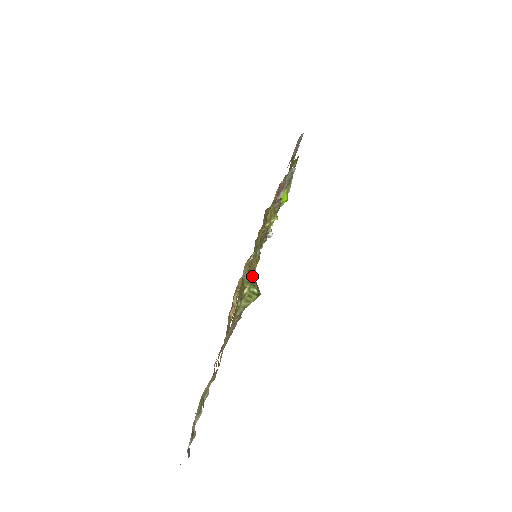
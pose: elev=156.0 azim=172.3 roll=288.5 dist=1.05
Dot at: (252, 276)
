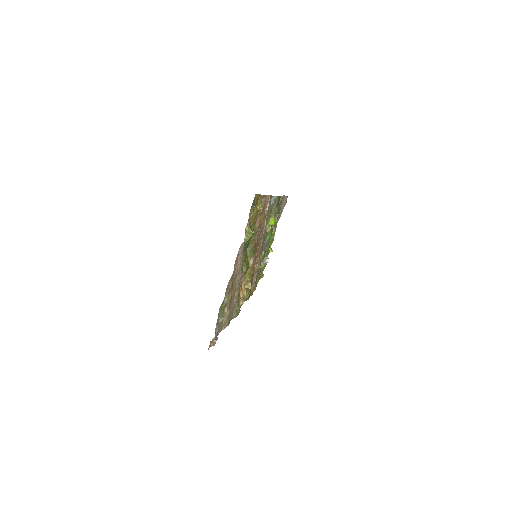
Dot at: (250, 224)
